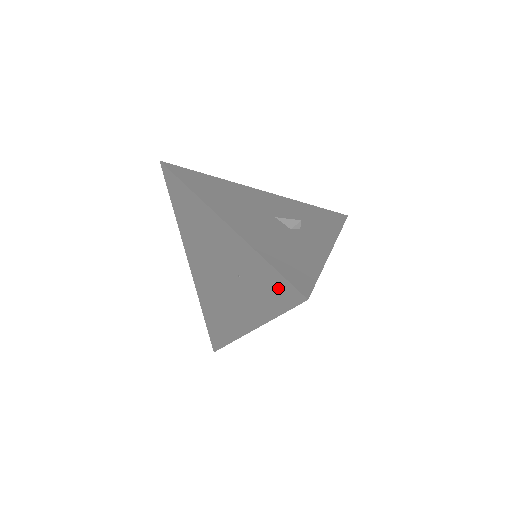
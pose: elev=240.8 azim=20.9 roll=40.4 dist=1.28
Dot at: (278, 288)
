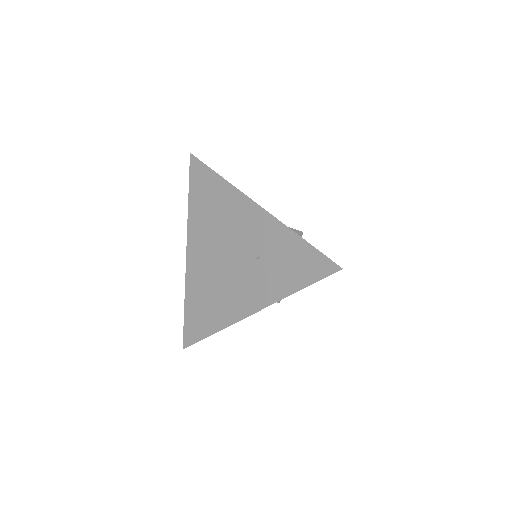
Dot at: (309, 263)
